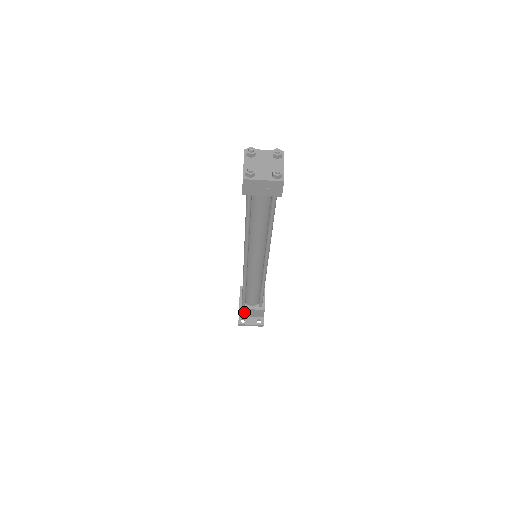
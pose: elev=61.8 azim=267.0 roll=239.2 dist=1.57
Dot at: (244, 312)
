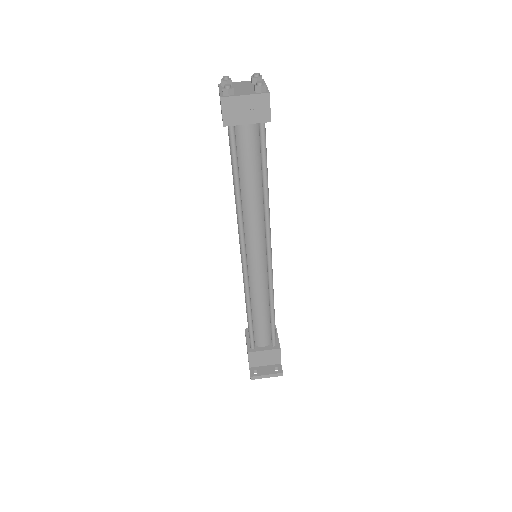
Dot at: (255, 358)
